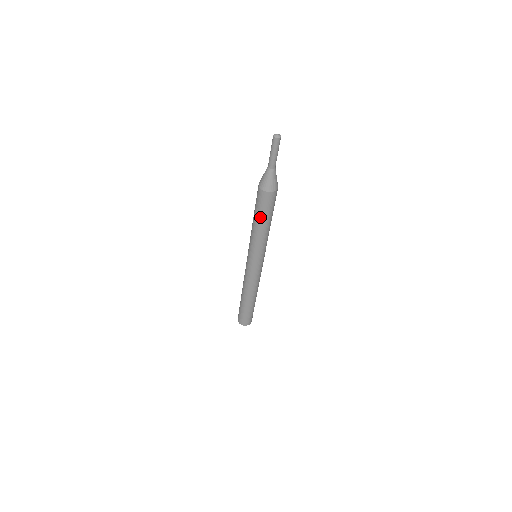
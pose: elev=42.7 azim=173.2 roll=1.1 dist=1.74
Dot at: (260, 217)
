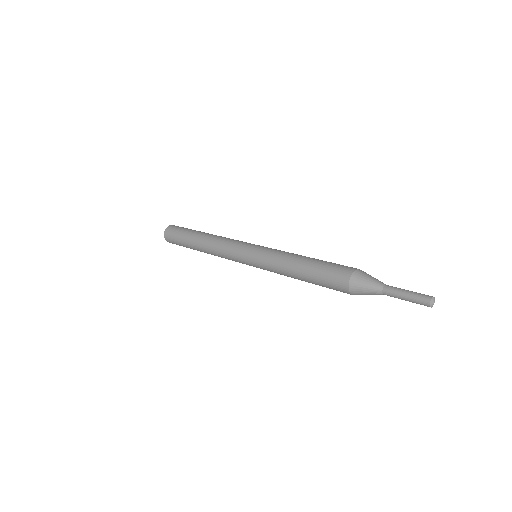
Dot at: occluded
